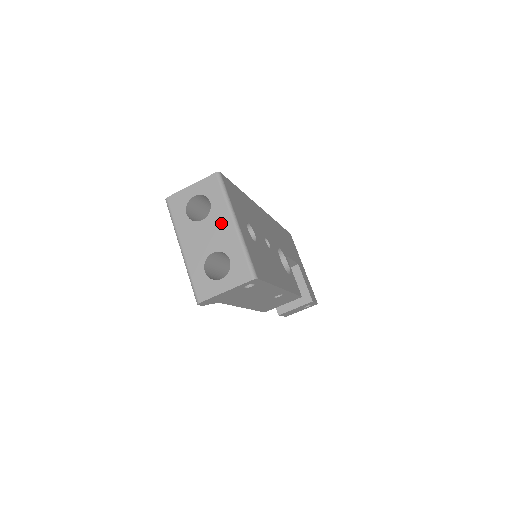
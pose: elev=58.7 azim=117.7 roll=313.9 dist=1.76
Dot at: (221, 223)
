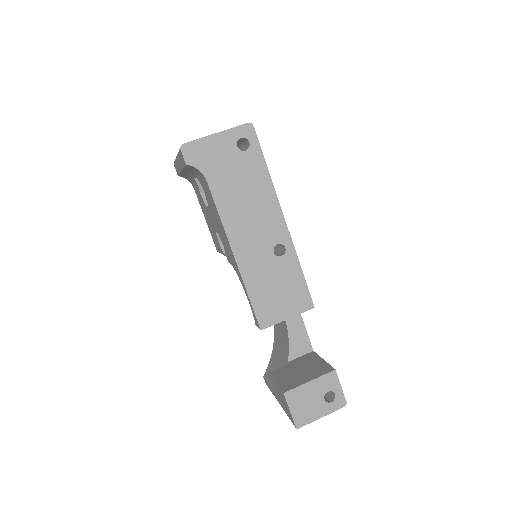
Dot at: occluded
